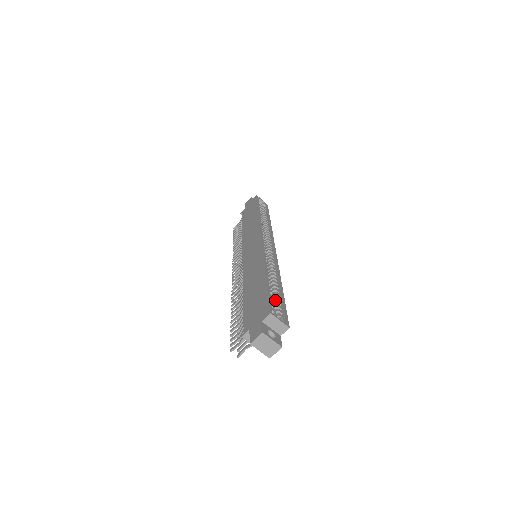
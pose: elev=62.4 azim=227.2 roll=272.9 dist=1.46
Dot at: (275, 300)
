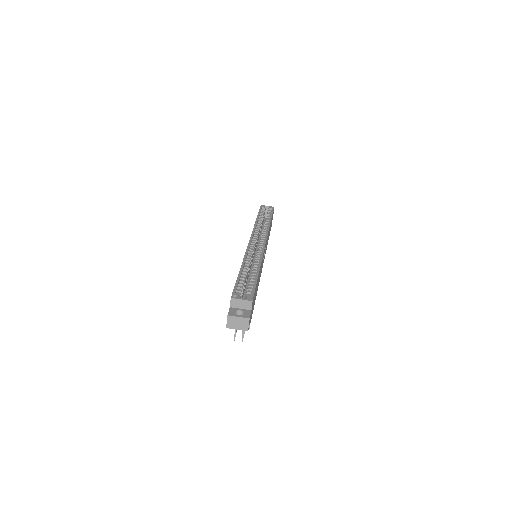
Dot at: (248, 285)
